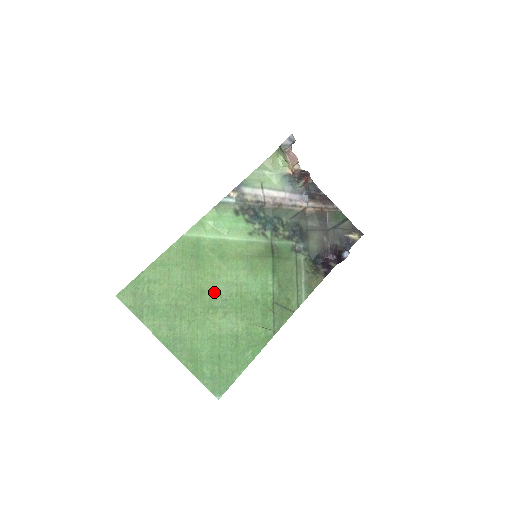
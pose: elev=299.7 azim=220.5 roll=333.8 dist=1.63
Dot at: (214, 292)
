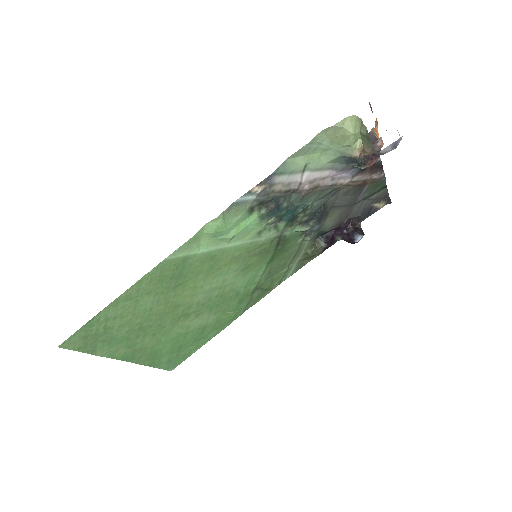
Dot at: (191, 302)
